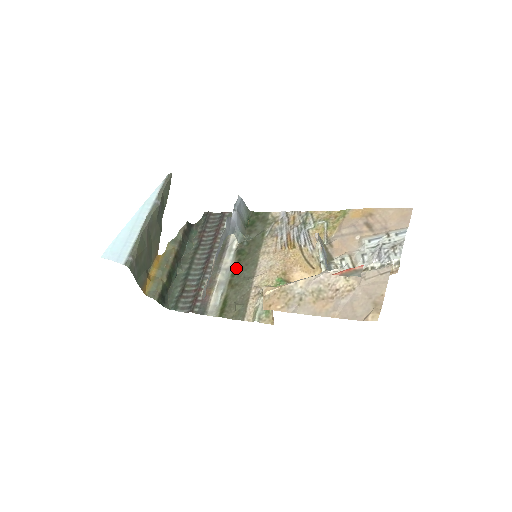
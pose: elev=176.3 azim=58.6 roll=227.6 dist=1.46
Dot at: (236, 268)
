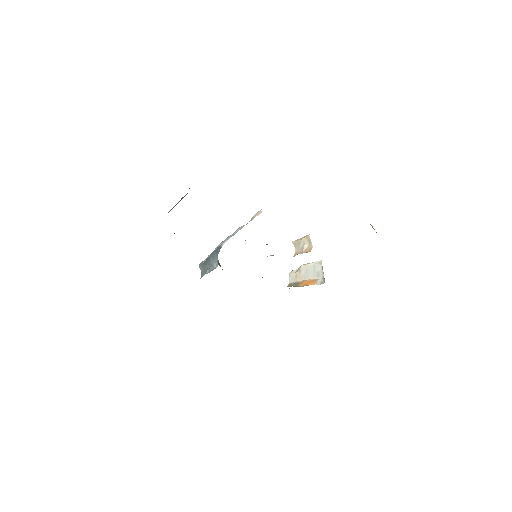
Dot at: occluded
